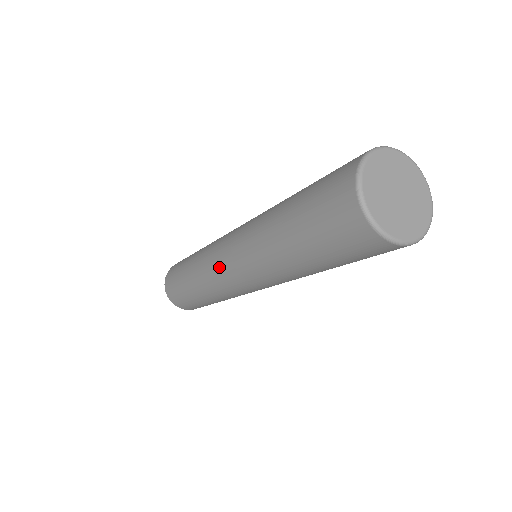
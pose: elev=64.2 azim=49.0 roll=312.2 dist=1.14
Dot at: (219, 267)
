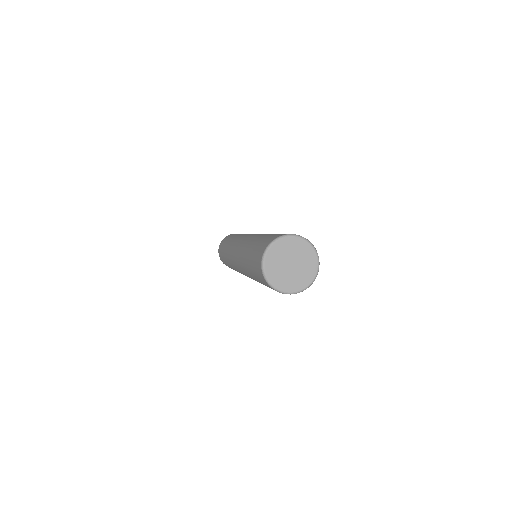
Dot at: (234, 264)
